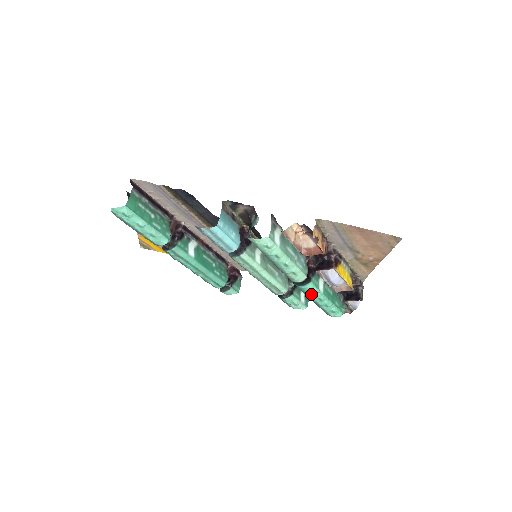
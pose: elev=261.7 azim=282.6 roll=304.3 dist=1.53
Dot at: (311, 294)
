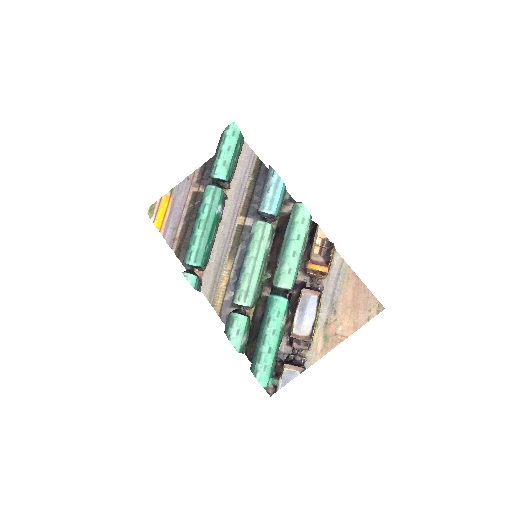
Dot at: (274, 316)
